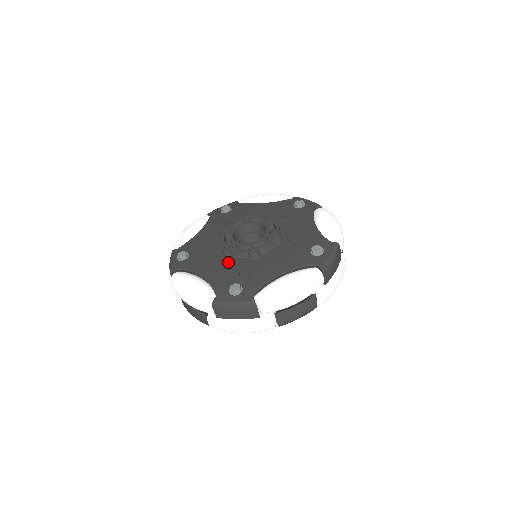
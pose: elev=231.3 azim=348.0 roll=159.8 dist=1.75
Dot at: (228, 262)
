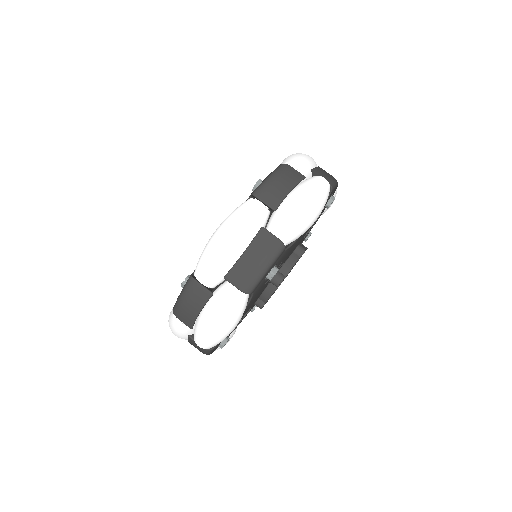
Dot at: occluded
